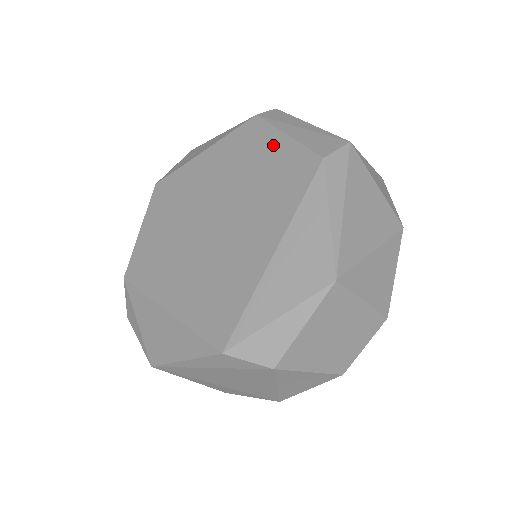
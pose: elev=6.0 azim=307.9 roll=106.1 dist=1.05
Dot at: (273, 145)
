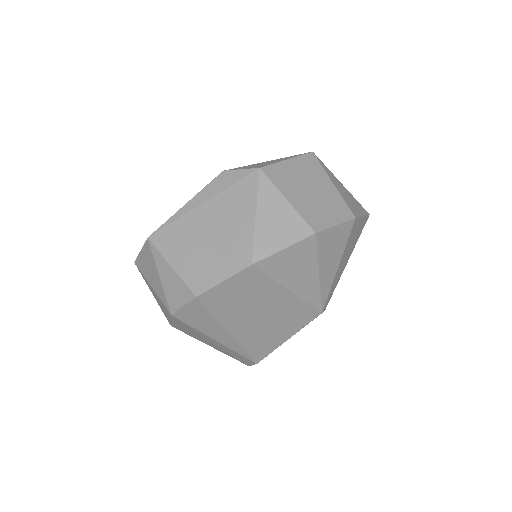
Dot at: occluded
